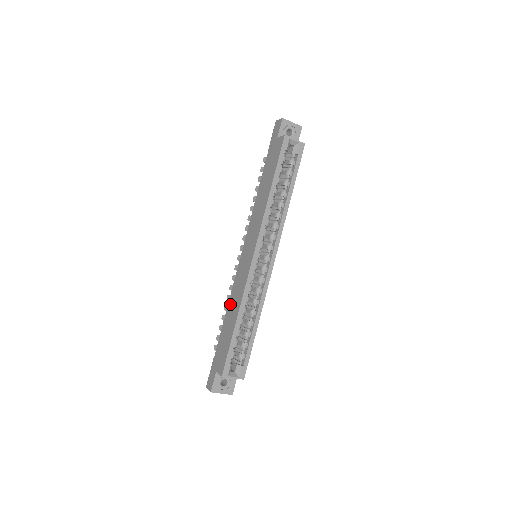
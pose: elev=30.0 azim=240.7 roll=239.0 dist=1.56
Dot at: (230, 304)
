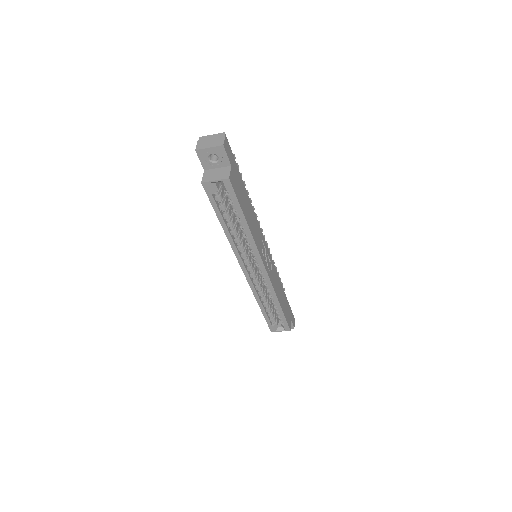
Dot at: occluded
